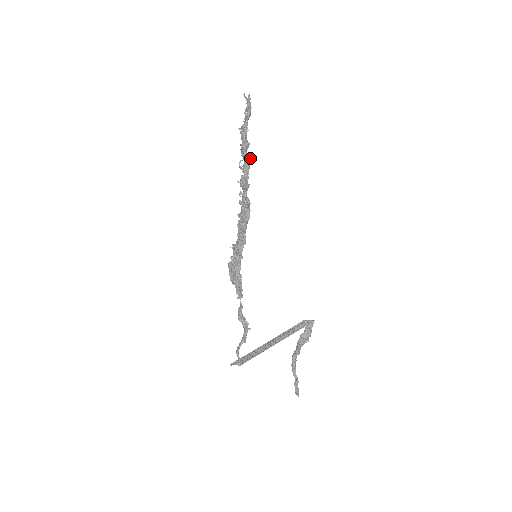
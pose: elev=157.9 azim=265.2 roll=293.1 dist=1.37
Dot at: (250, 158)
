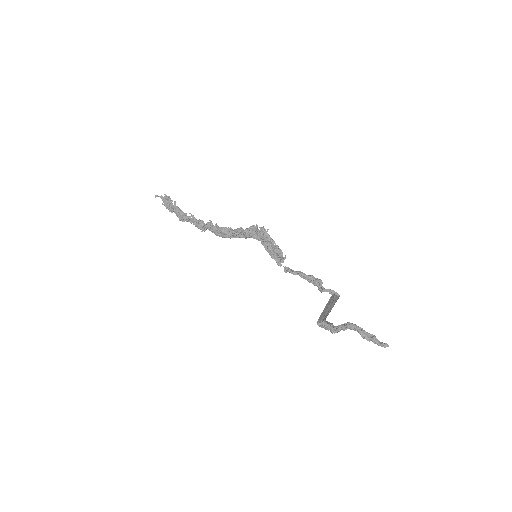
Dot at: occluded
